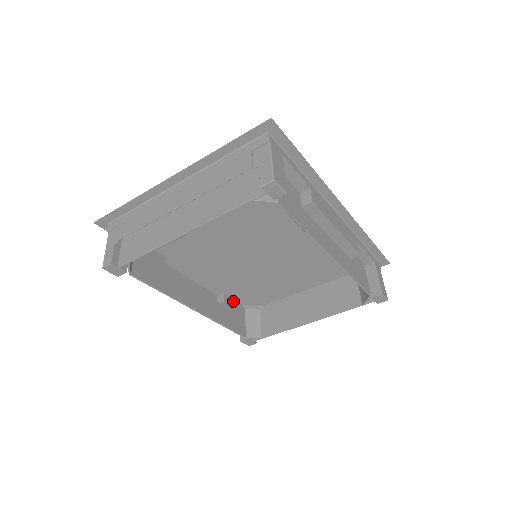
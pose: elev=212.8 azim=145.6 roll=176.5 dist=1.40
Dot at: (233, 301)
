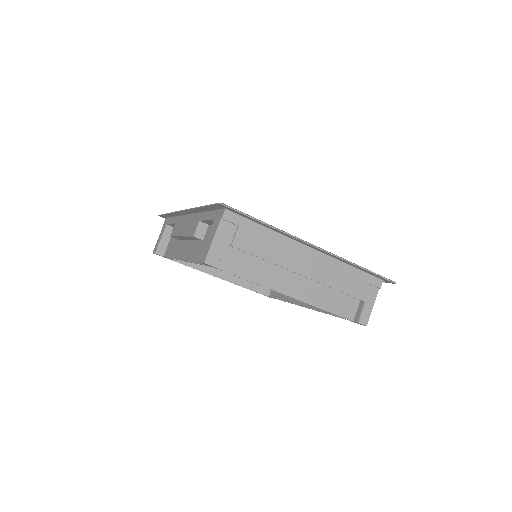
Dot at: occluded
